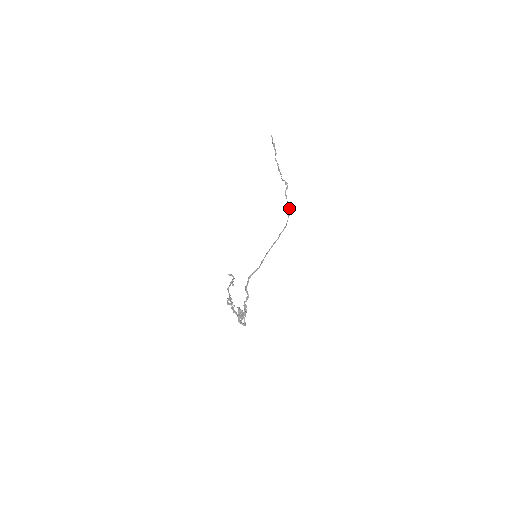
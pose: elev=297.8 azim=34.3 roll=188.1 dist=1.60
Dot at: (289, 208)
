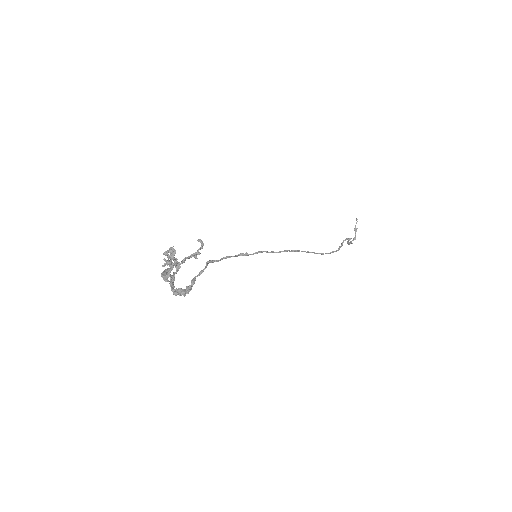
Dot at: (339, 248)
